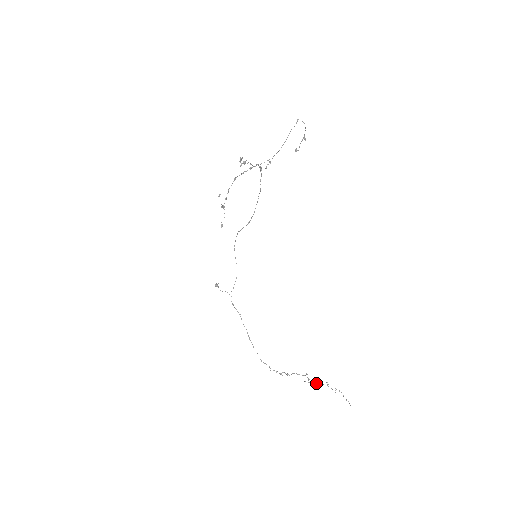
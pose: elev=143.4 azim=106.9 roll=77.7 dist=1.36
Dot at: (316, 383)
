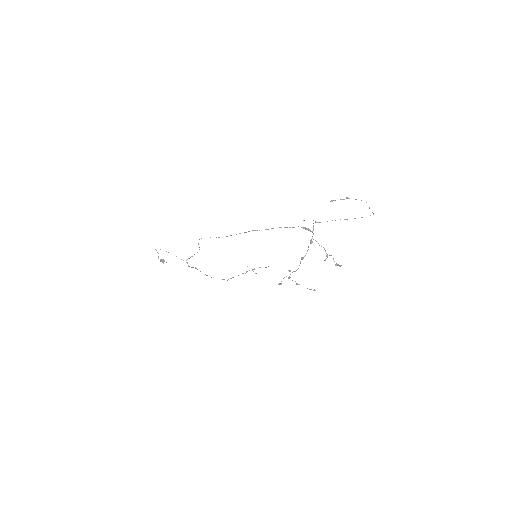
Dot at: occluded
